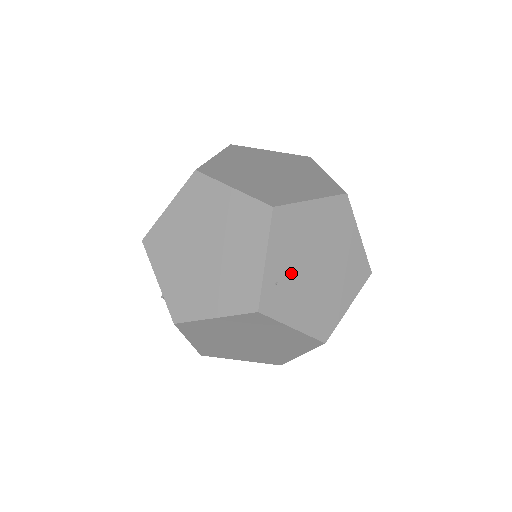
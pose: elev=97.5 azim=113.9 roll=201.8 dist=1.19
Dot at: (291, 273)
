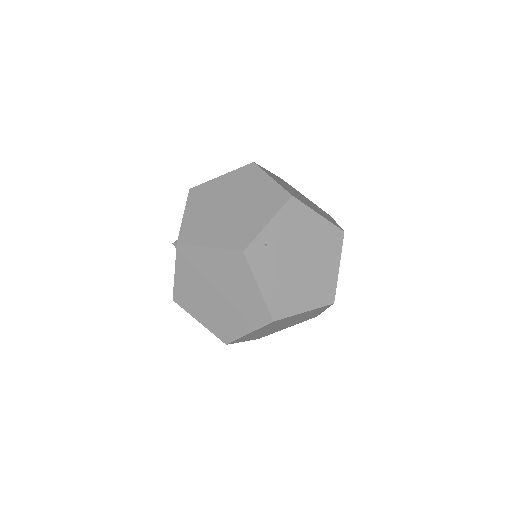
Dot at: (279, 248)
